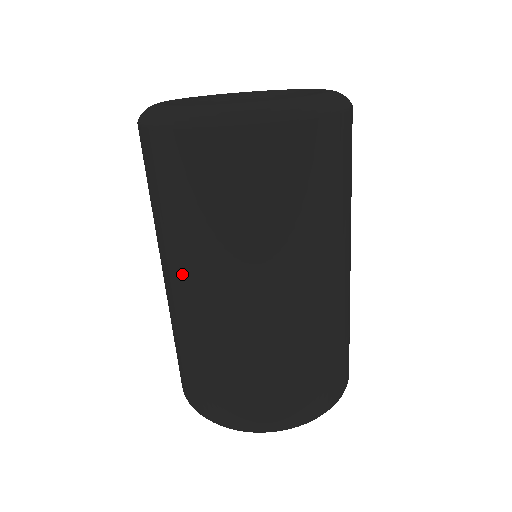
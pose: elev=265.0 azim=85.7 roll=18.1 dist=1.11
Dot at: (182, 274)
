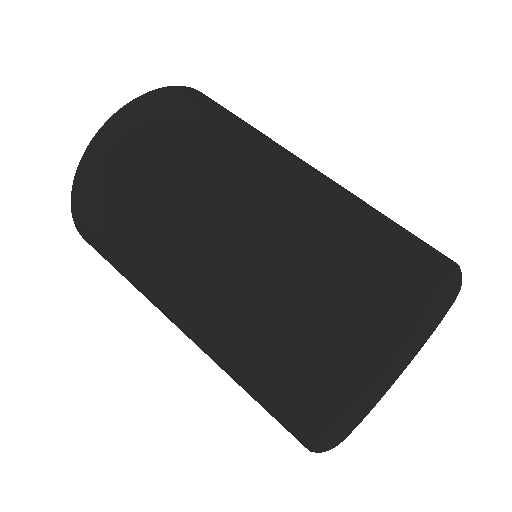
Dot at: (168, 280)
